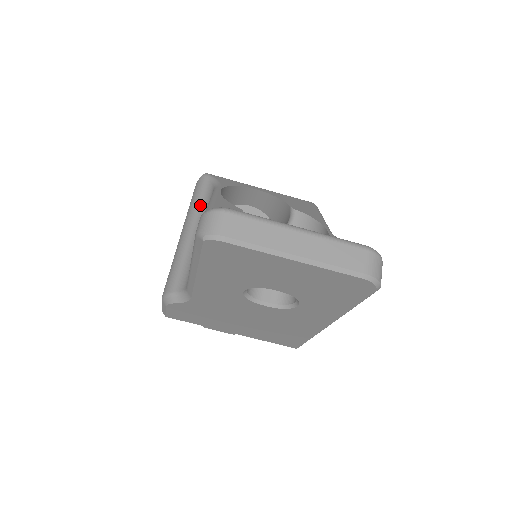
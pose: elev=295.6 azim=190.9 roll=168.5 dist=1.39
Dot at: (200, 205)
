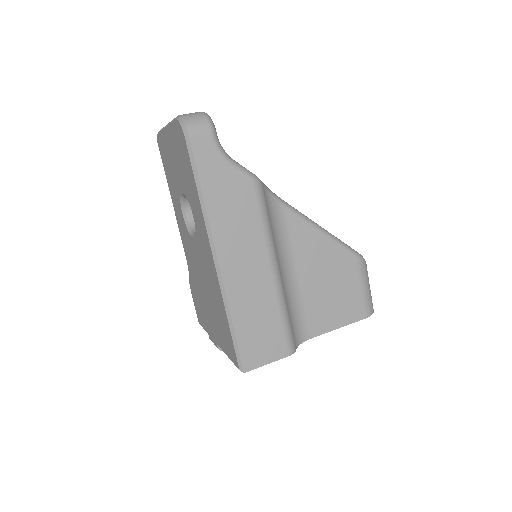
Dot at: occluded
